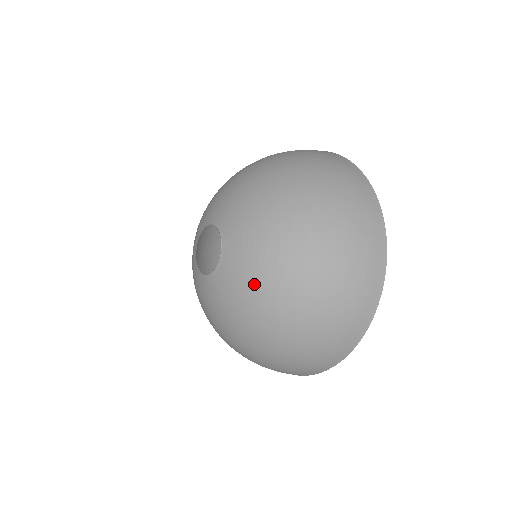
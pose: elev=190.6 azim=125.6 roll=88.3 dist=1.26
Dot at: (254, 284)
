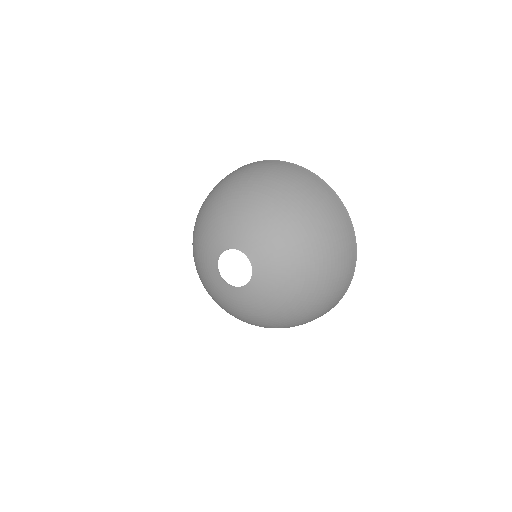
Dot at: (250, 312)
